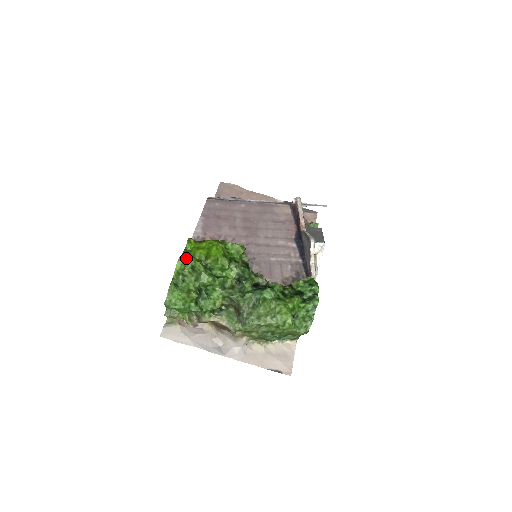
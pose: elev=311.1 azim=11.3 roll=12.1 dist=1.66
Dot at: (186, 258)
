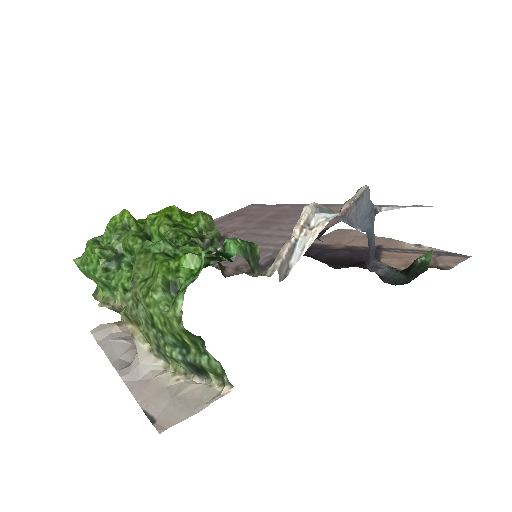
Dot at: (122, 213)
